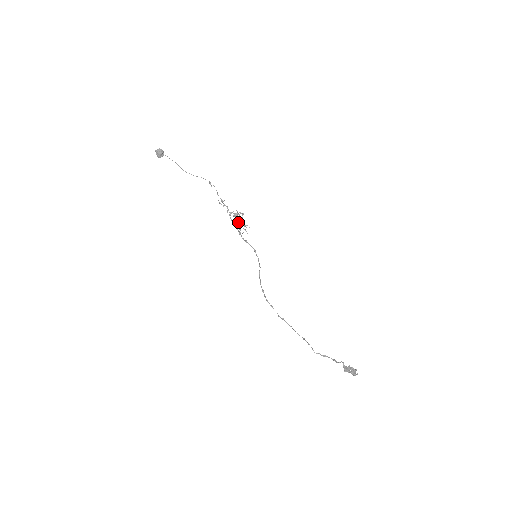
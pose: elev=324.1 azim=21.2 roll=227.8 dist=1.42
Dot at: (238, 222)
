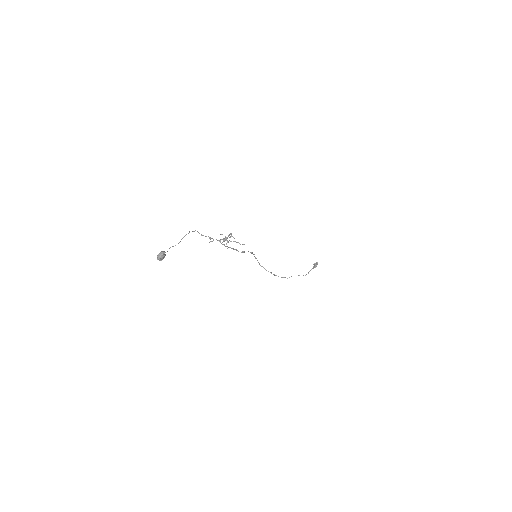
Dot at: (224, 241)
